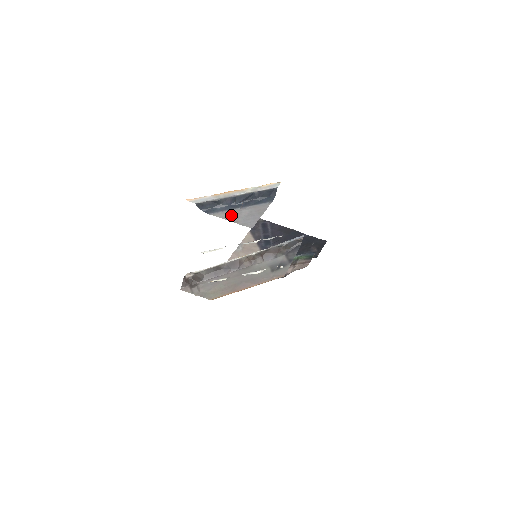
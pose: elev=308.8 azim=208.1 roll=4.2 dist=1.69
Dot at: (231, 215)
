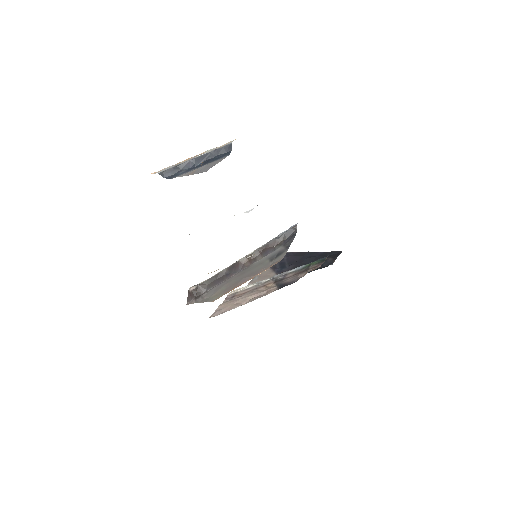
Dot at: (190, 172)
